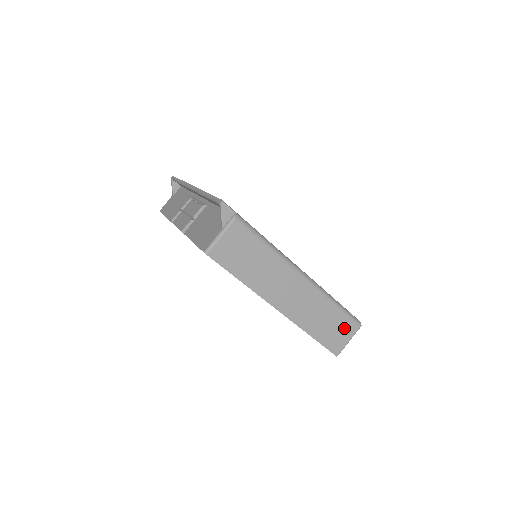
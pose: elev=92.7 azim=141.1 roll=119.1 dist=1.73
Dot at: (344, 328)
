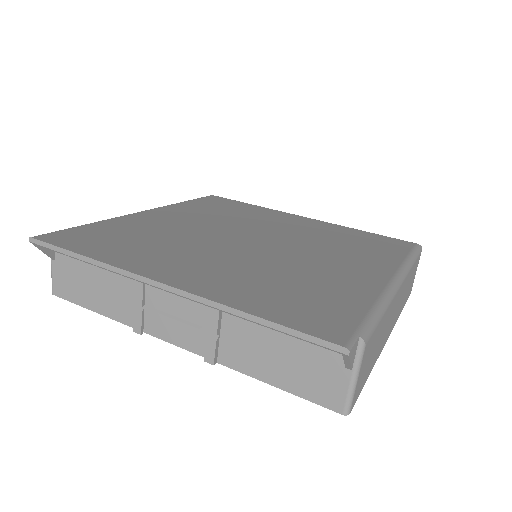
Dot at: (415, 268)
